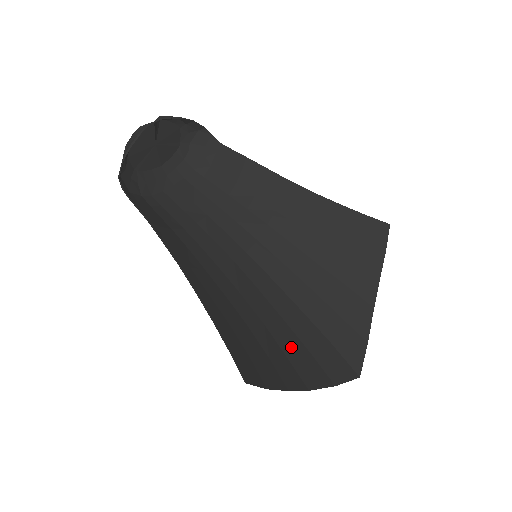
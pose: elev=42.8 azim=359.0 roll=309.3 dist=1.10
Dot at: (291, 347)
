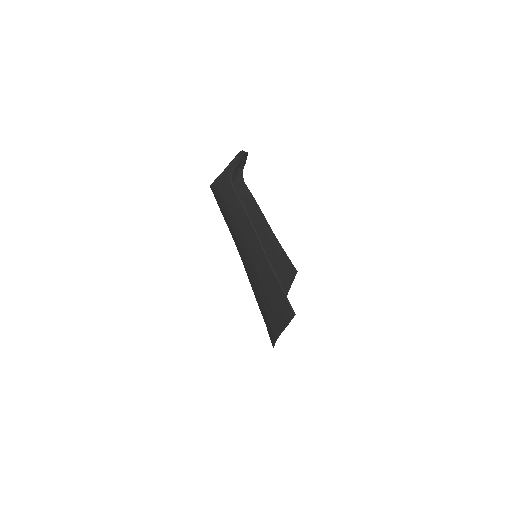
Dot at: occluded
